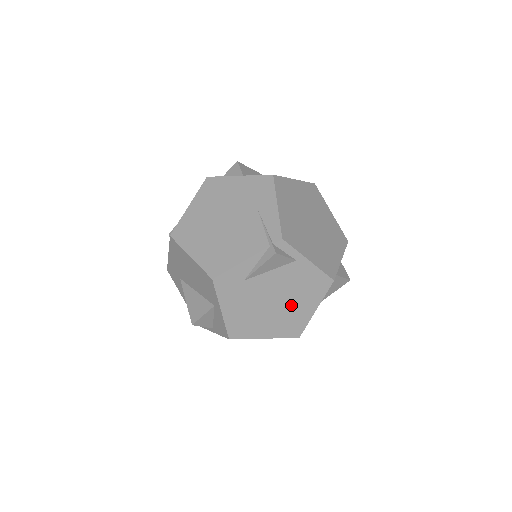
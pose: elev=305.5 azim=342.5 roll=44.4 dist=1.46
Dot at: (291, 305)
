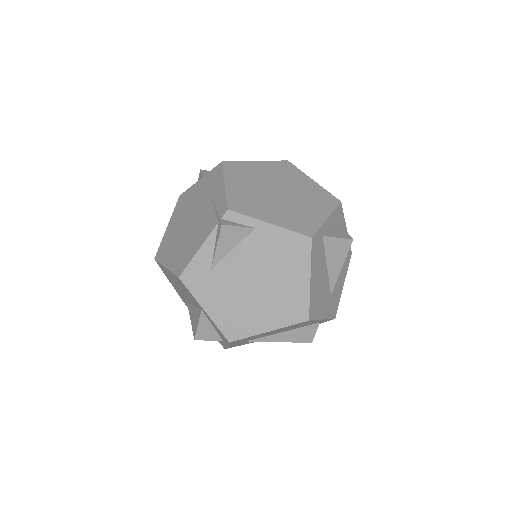
Dot at: (277, 282)
